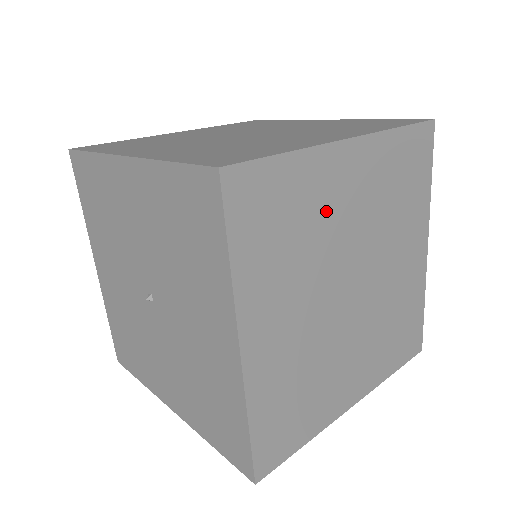
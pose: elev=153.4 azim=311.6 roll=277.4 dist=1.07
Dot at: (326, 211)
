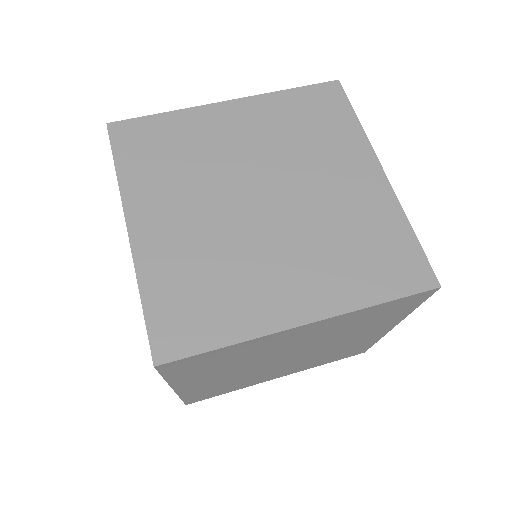
Dot at: (266, 349)
